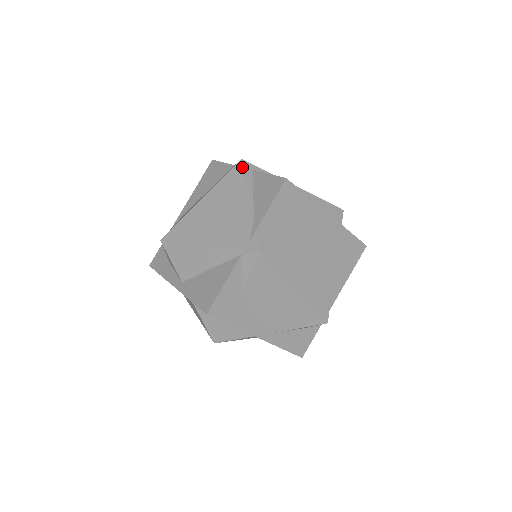
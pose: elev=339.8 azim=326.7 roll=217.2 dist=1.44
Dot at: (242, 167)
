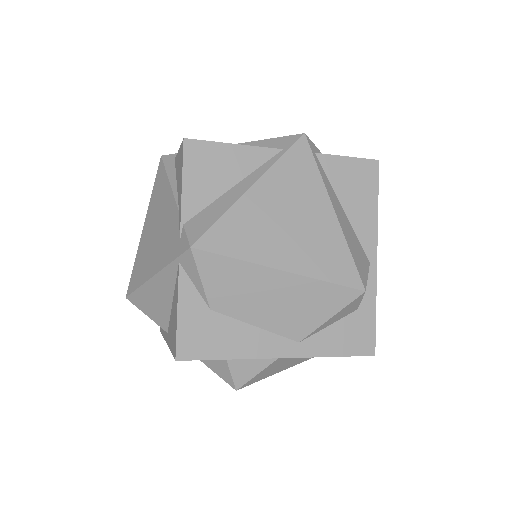
Dot at: (162, 164)
